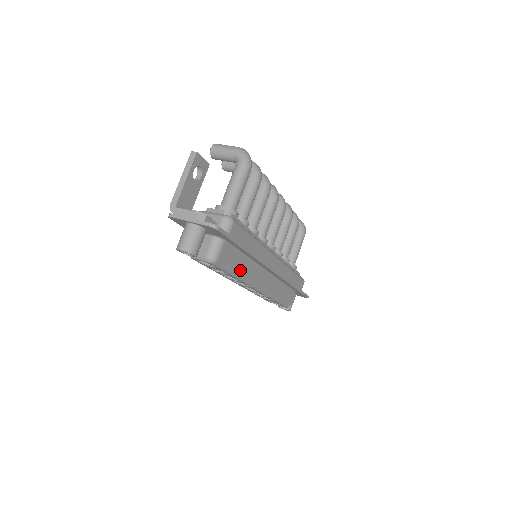
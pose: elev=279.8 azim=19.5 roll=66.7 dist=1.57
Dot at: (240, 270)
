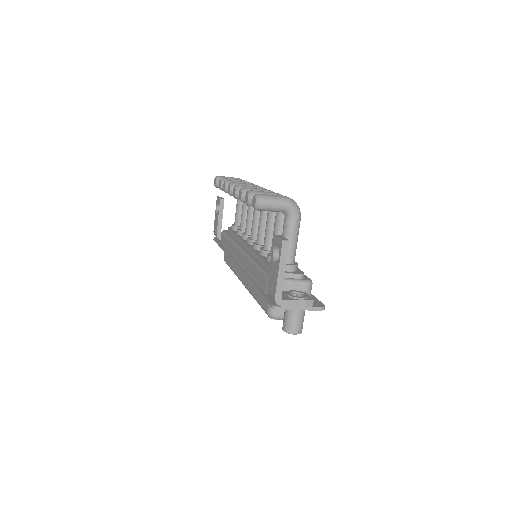
Dot at: occluded
